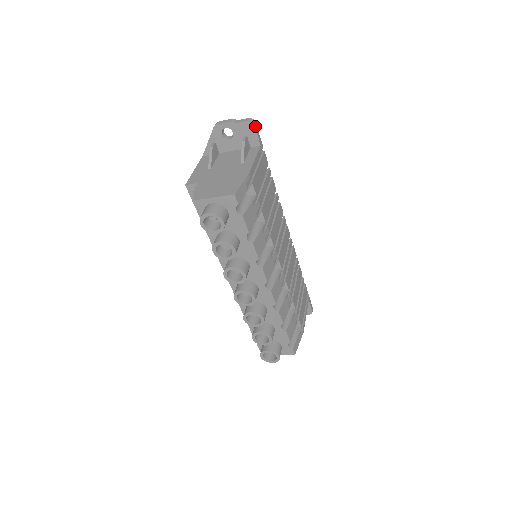
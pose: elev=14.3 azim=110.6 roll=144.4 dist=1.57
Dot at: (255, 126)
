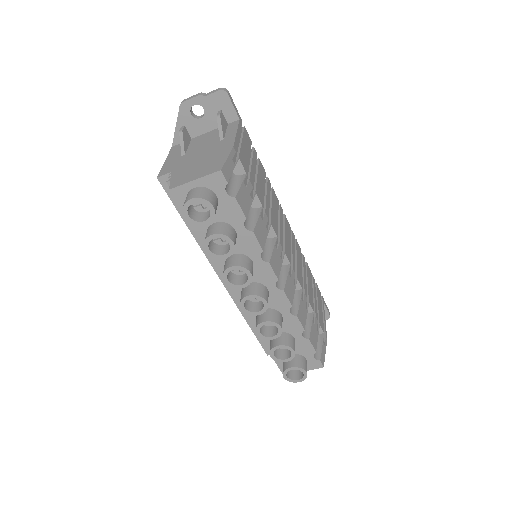
Dot at: (229, 96)
